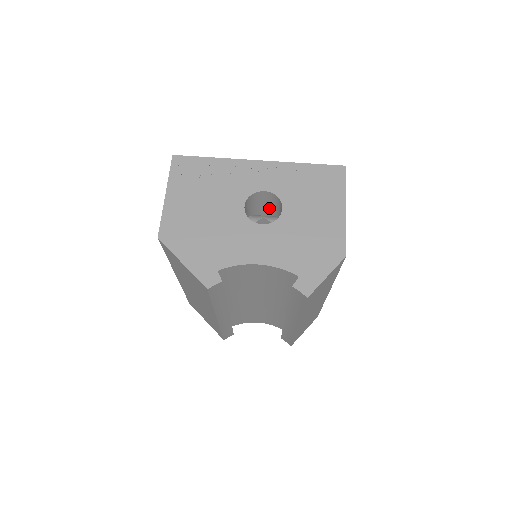
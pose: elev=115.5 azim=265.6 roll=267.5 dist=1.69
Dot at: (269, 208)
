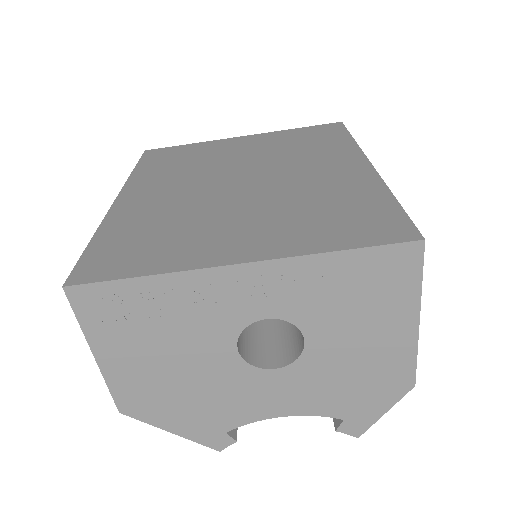
Dot at: occluded
